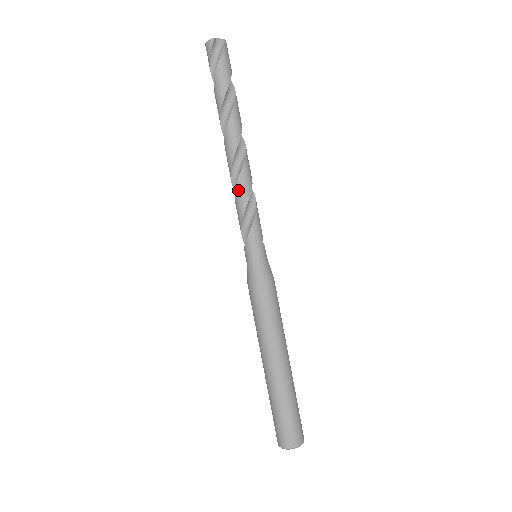
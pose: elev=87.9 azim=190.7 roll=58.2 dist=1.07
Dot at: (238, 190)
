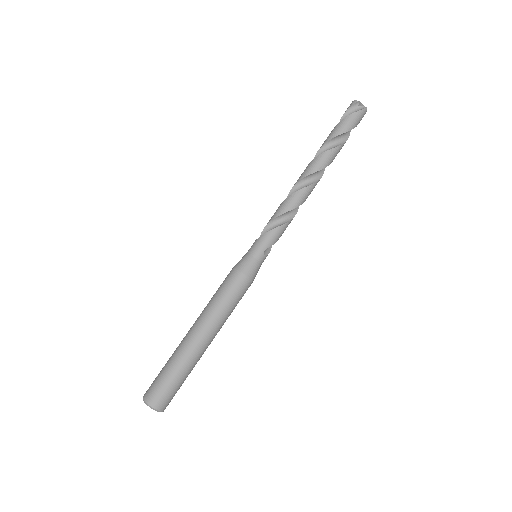
Dot at: (284, 202)
